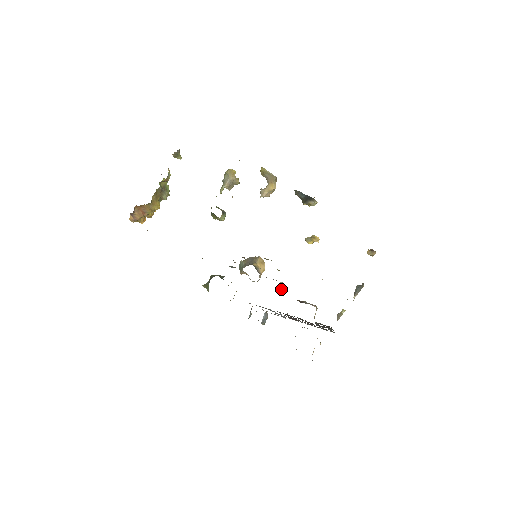
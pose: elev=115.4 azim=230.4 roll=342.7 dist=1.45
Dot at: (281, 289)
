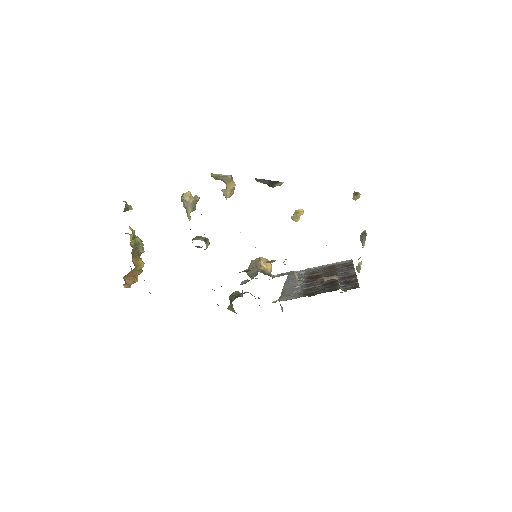
Dot at: (297, 278)
